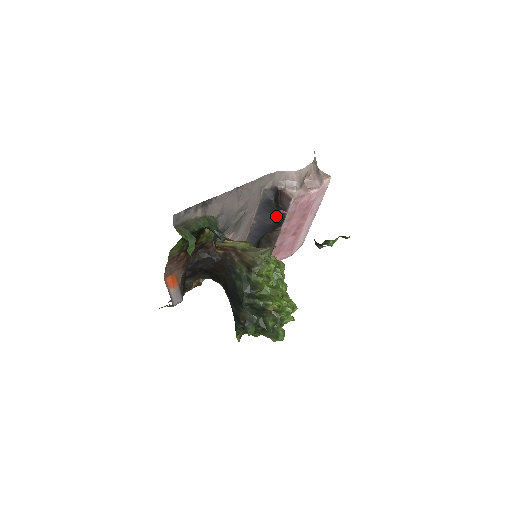
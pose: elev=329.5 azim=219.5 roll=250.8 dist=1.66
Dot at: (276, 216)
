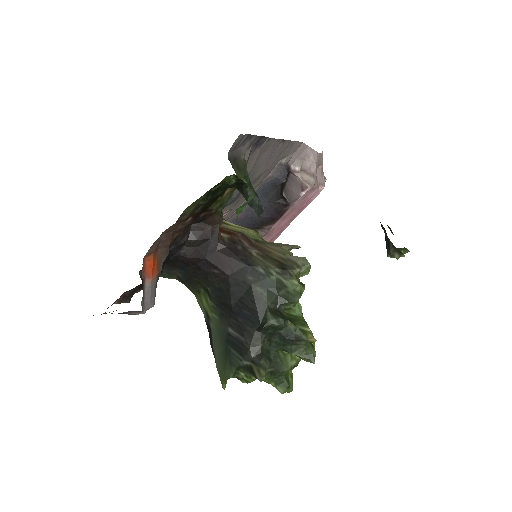
Dot at: (275, 207)
